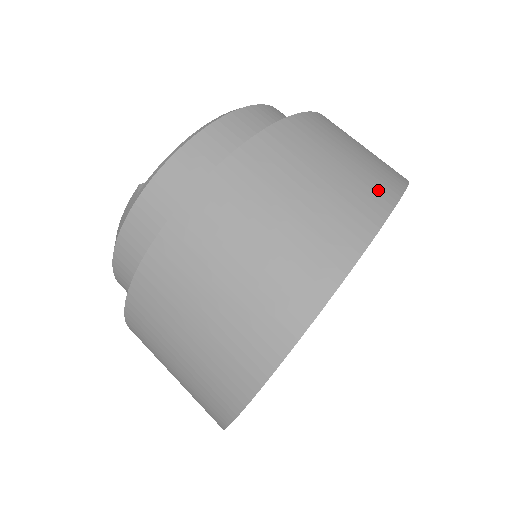
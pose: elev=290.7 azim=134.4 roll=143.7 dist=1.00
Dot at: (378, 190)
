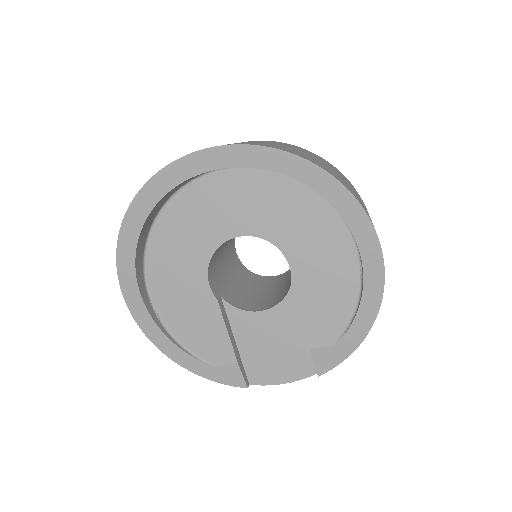
Dot at: occluded
